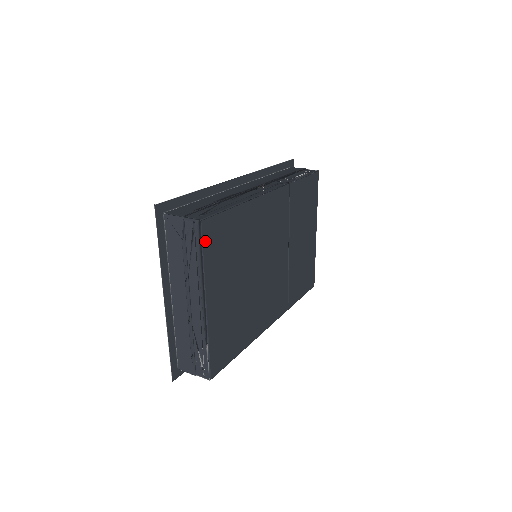
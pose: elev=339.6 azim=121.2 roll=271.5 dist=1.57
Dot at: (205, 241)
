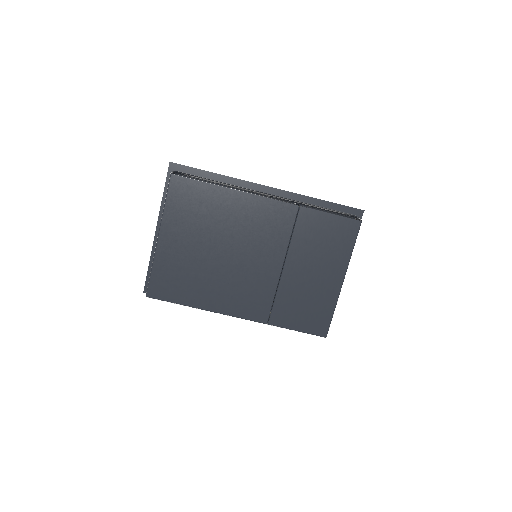
Dot at: (171, 190)
